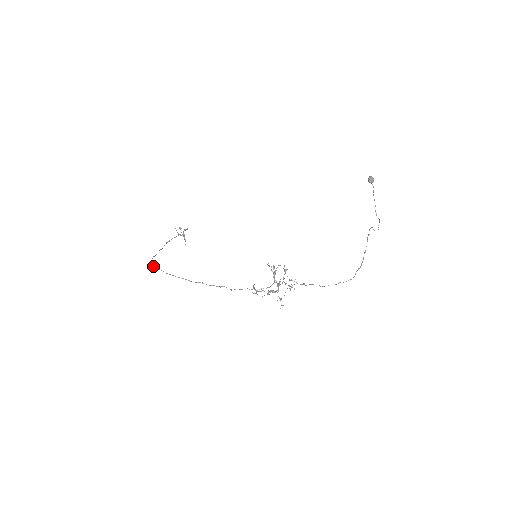
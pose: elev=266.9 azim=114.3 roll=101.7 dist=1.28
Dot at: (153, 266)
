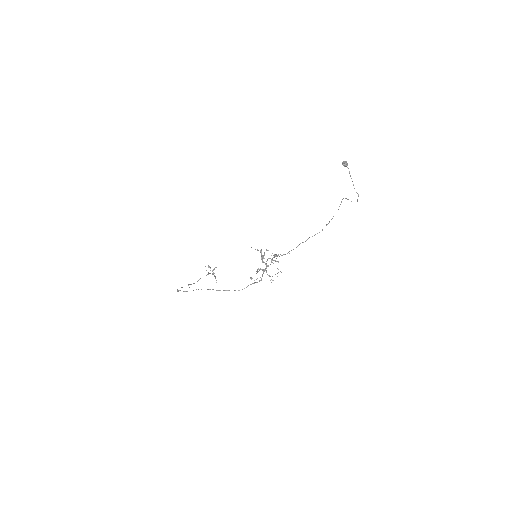
Dot at: occluded
